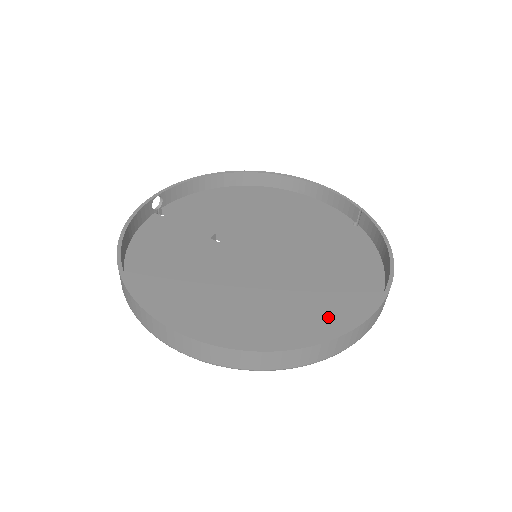
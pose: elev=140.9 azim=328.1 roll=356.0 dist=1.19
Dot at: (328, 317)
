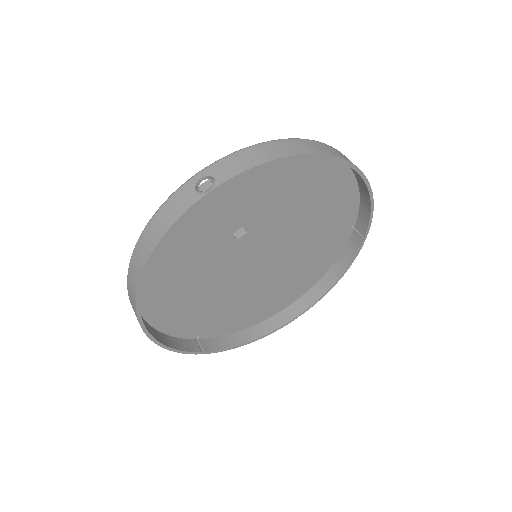
Dot at: (261, 310)
